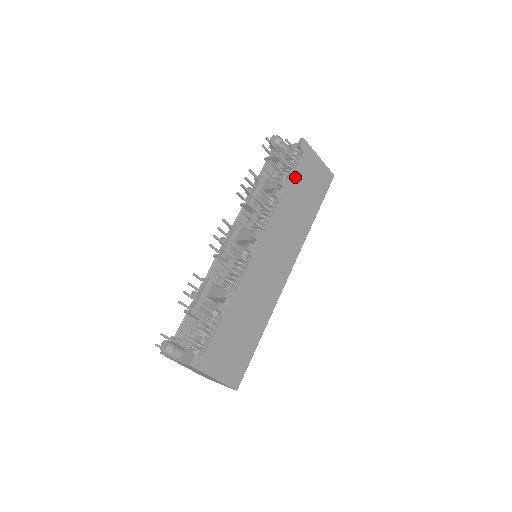
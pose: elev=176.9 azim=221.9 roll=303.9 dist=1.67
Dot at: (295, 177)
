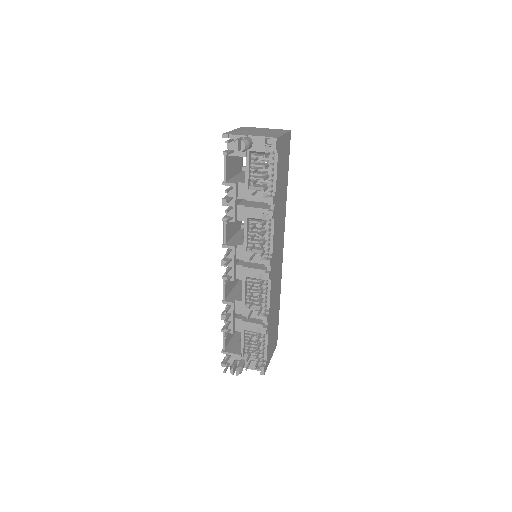
Dot at: (277, 182)
